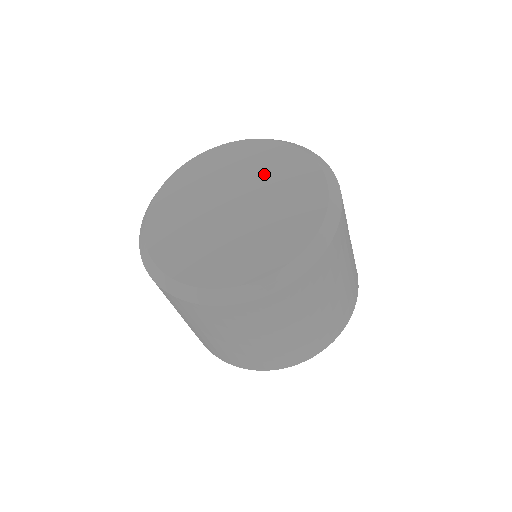
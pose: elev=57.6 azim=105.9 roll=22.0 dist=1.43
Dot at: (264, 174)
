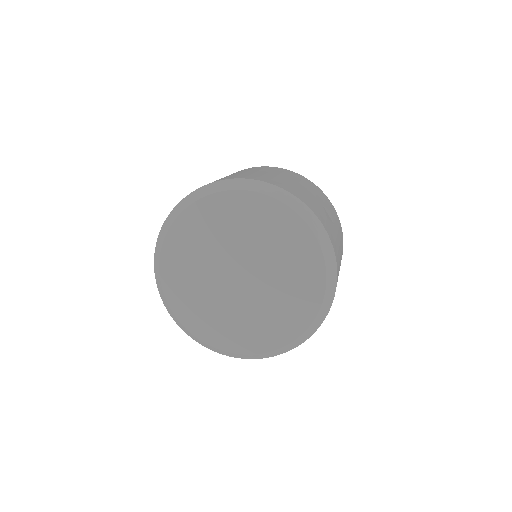
Dot at: (246, 235)
